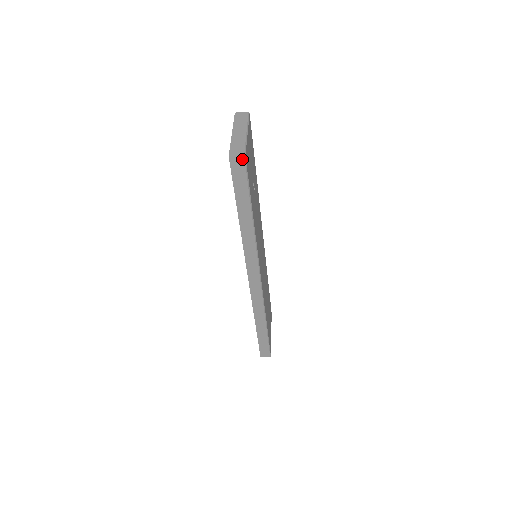
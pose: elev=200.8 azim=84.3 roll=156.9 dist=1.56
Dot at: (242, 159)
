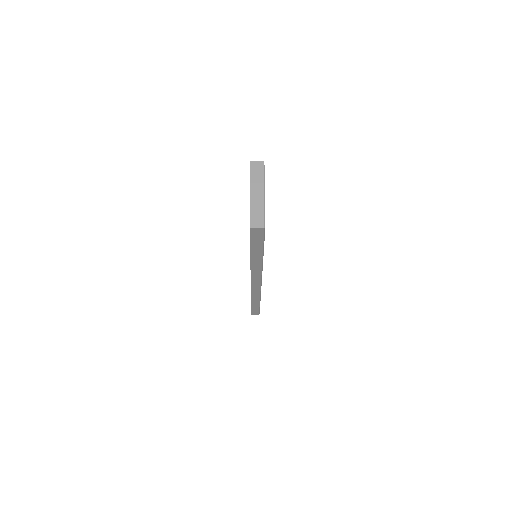
Dot at: (262, 230)
